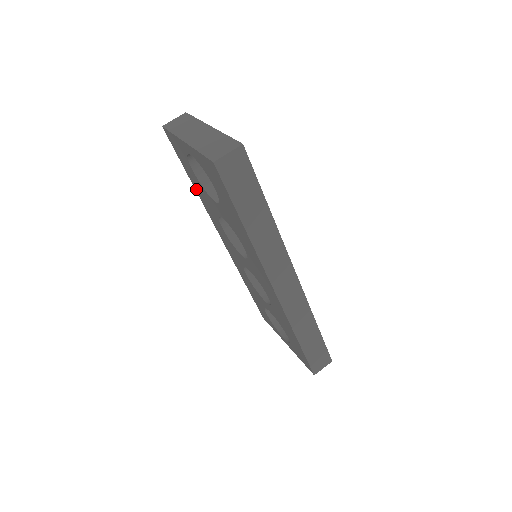
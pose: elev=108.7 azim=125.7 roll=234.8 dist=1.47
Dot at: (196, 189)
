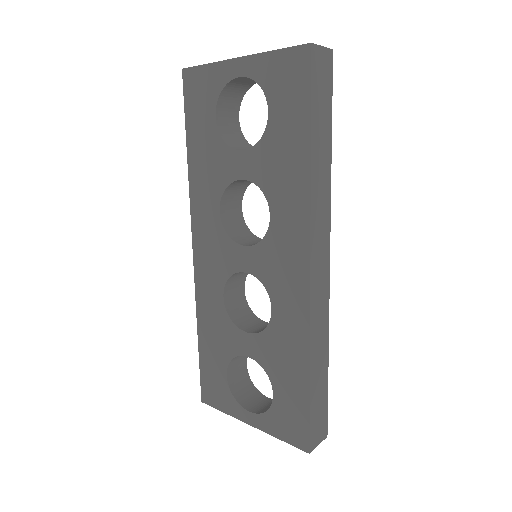
Dot at: (192, 162)
